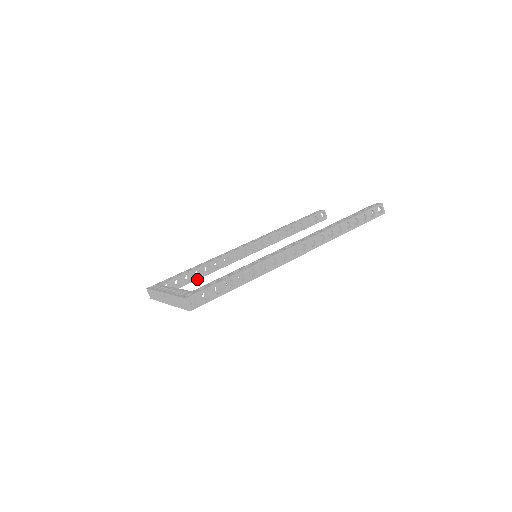
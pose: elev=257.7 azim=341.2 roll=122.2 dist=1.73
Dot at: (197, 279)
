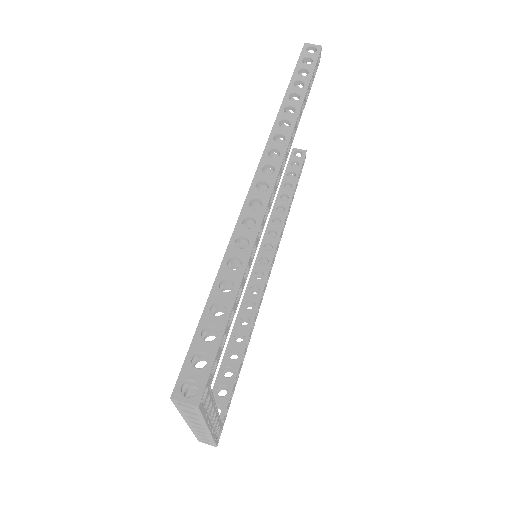
Dot at: (240, 362)
